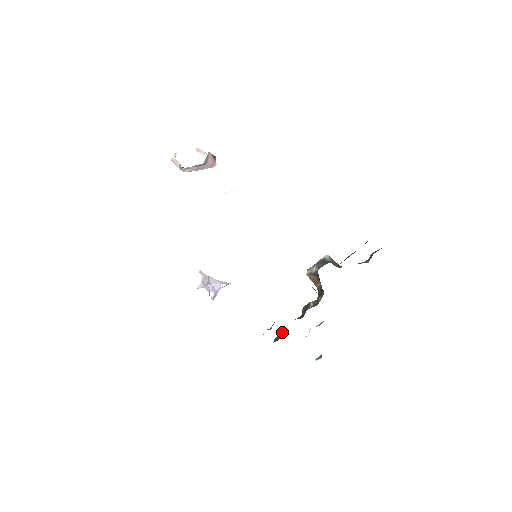
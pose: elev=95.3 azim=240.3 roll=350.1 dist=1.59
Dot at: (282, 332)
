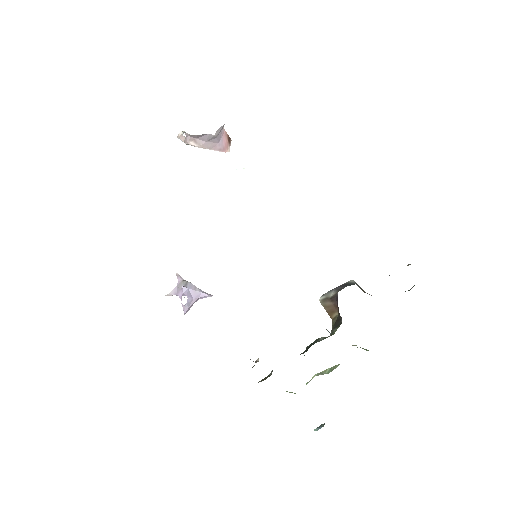
Dot at: (272, 370)
